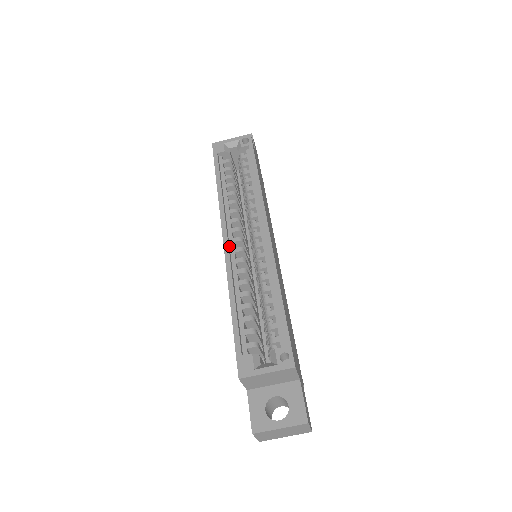
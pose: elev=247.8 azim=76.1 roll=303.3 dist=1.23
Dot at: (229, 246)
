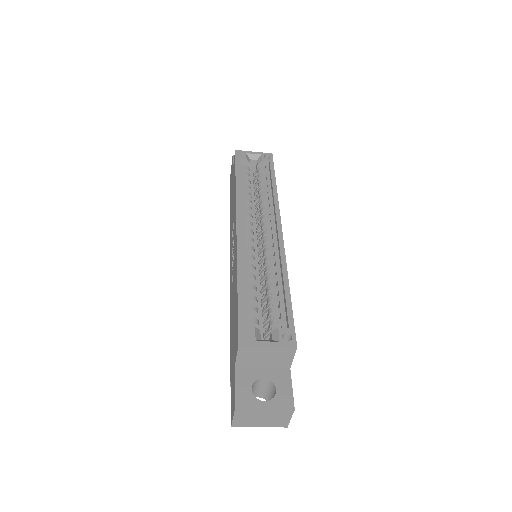
Dot at: (241, 233)
